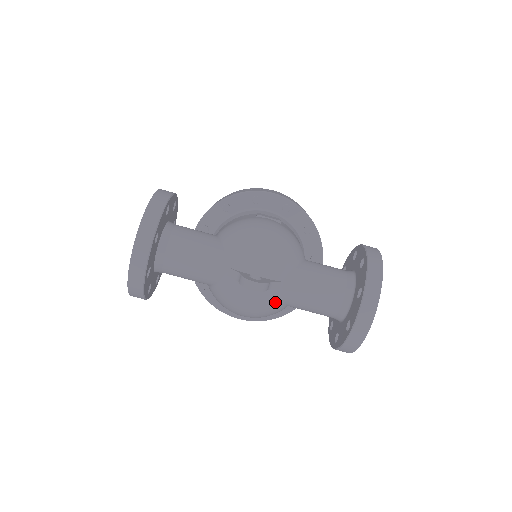
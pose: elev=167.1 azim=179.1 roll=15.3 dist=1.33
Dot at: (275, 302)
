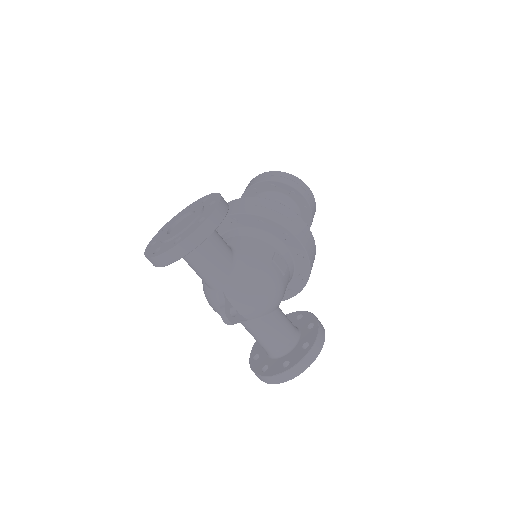
Dot at: occluded
